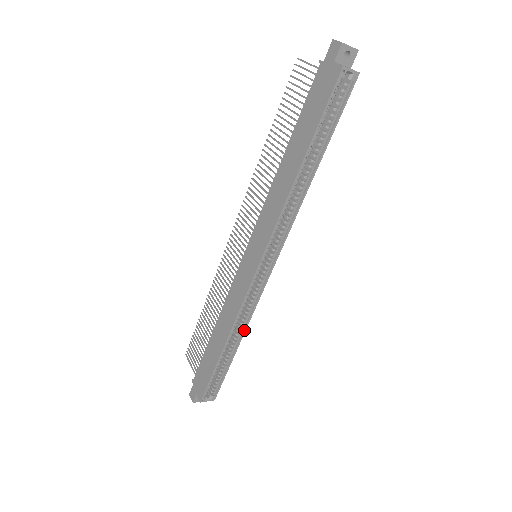
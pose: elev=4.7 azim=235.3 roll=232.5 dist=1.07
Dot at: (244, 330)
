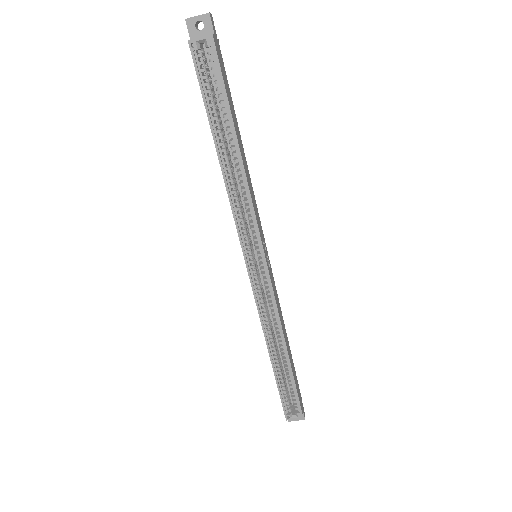
Dot at: (282, 336)
